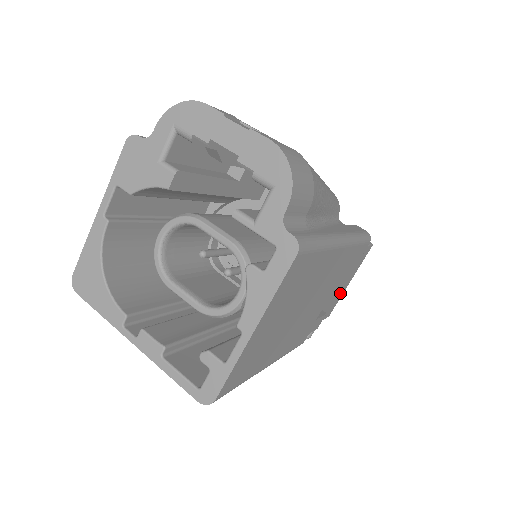
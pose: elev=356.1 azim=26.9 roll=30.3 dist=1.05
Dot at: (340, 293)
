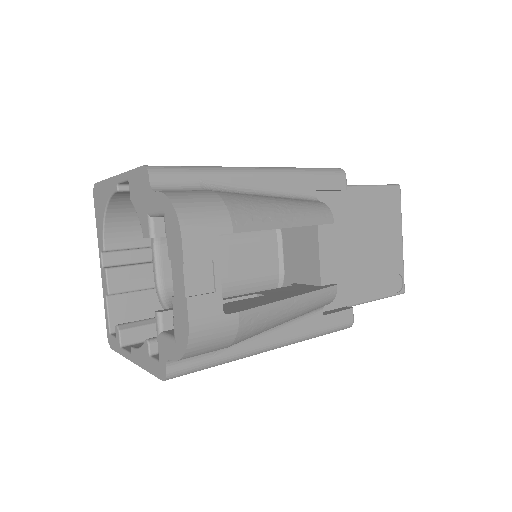
Dot at: occluded
